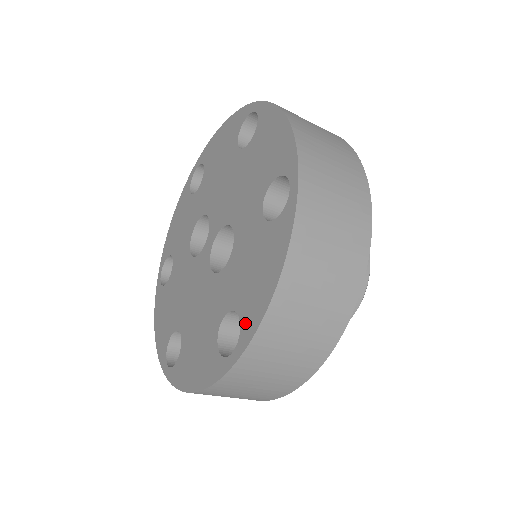
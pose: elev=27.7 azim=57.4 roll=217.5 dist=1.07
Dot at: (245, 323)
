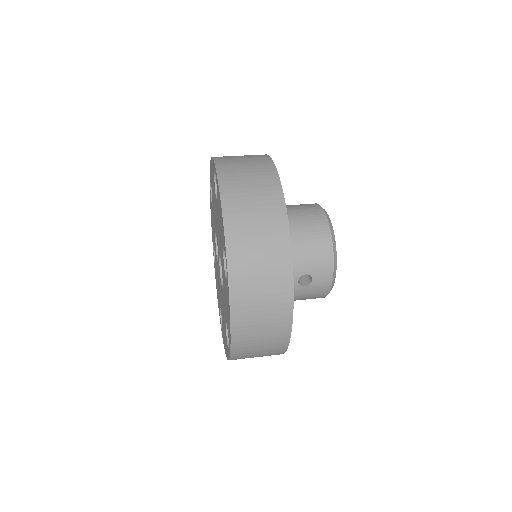
Dot at: (228, 336)
